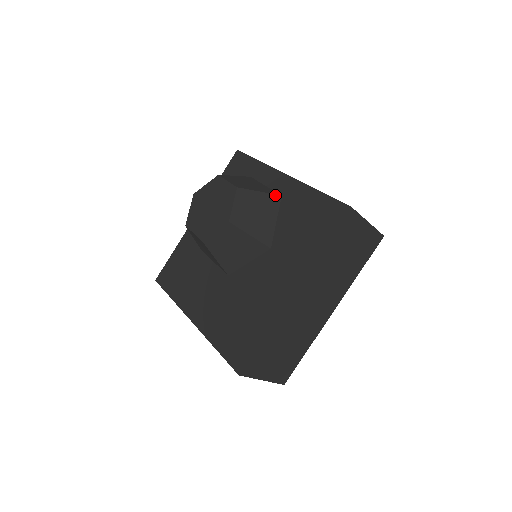
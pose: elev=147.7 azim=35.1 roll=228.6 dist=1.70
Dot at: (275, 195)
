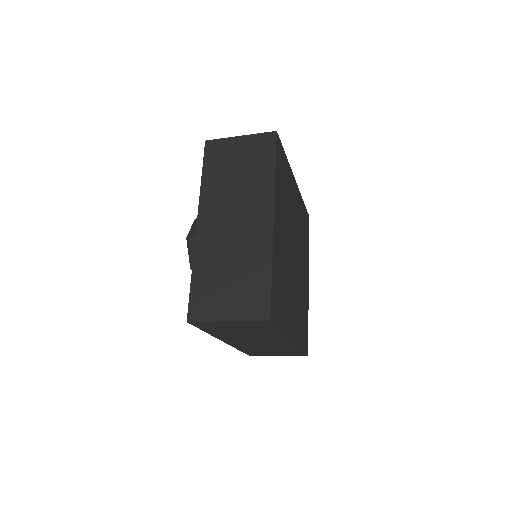
Dot at: occluded
